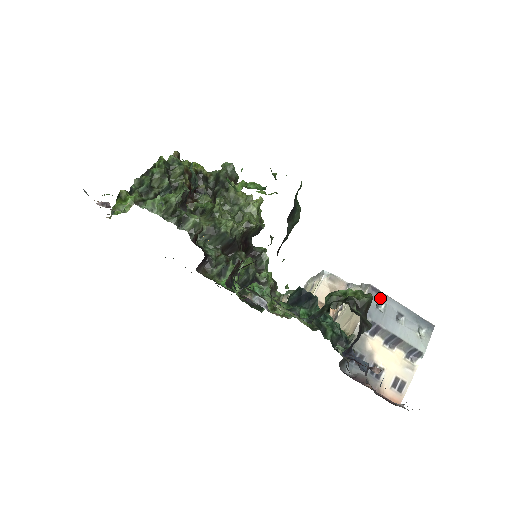
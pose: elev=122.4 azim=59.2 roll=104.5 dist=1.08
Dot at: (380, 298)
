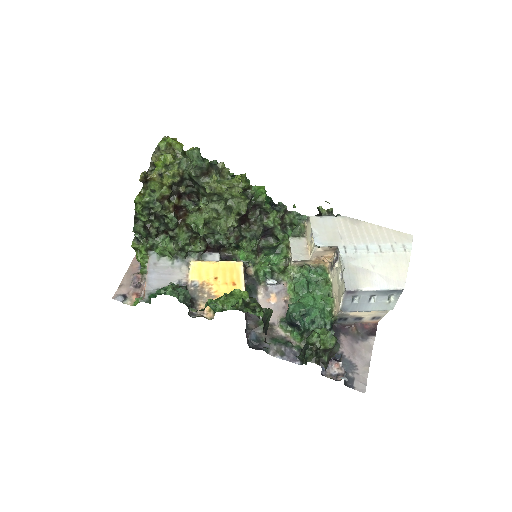
Dot at: (355, 294)
